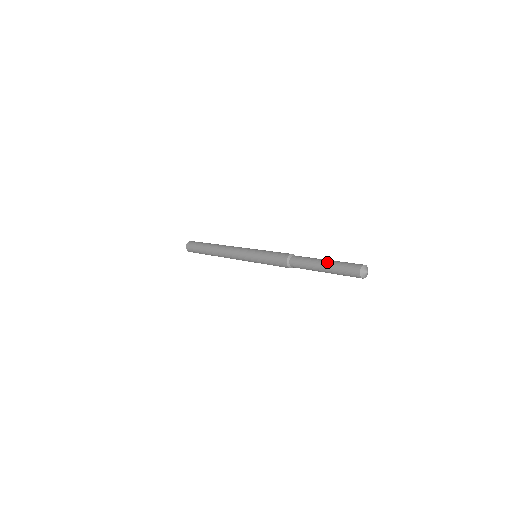
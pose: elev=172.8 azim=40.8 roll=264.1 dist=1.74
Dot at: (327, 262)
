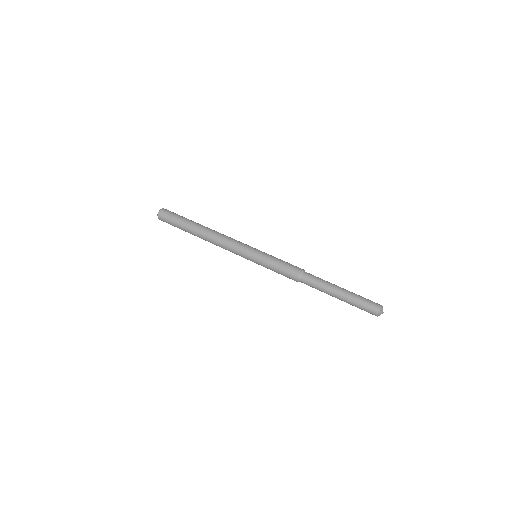
Dot at: (346, 291)
